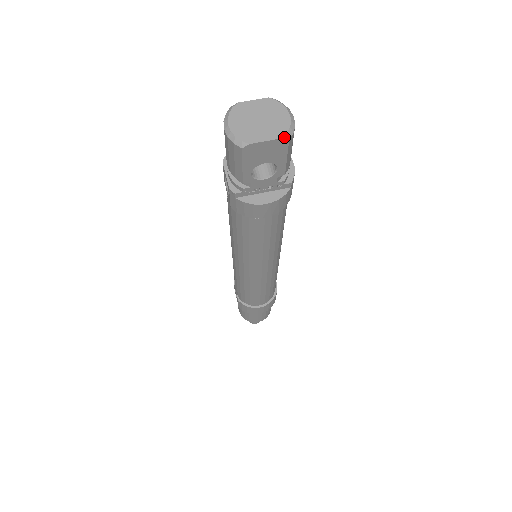
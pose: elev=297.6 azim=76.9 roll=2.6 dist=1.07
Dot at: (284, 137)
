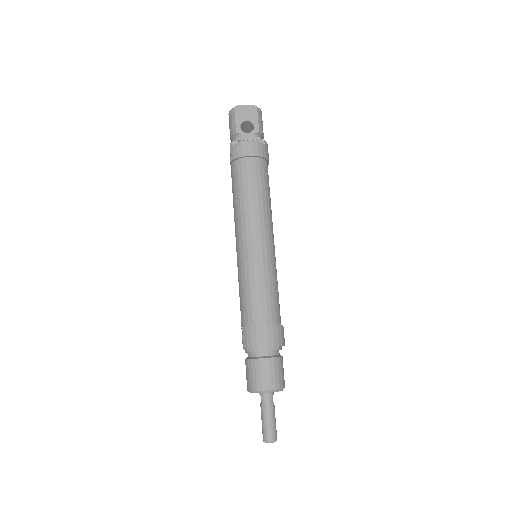
Dot at: (254, 105)
